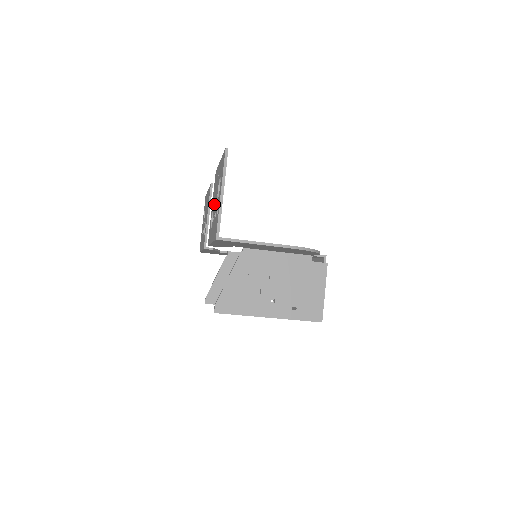
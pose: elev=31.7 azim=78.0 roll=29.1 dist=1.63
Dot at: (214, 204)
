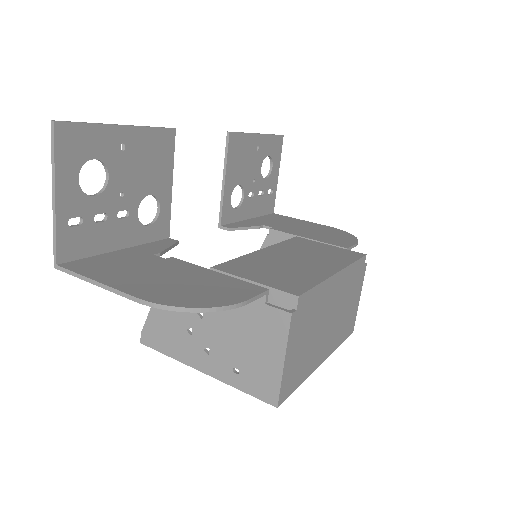
Dot at: (134, 190)
